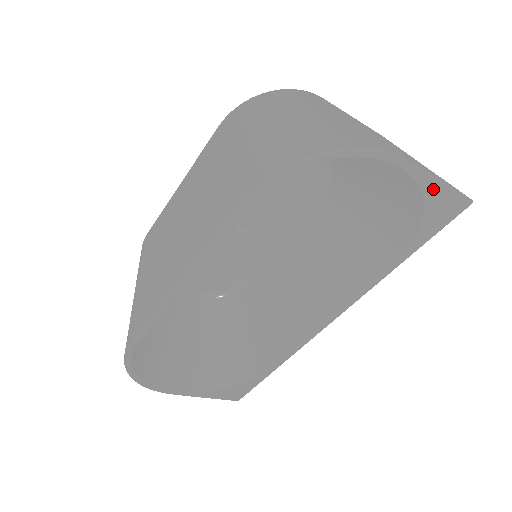
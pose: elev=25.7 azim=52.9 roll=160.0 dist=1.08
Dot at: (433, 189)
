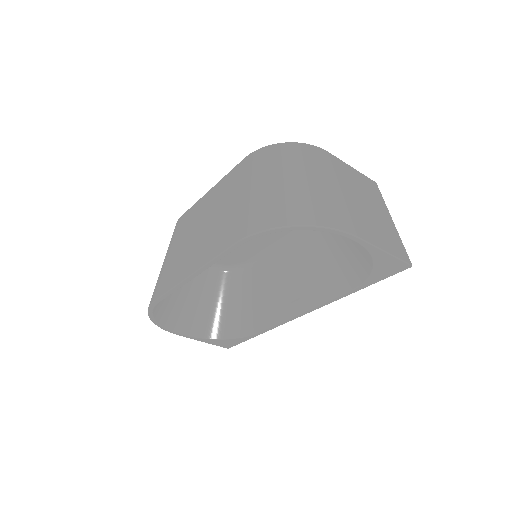
Dot at: (379, 255)
